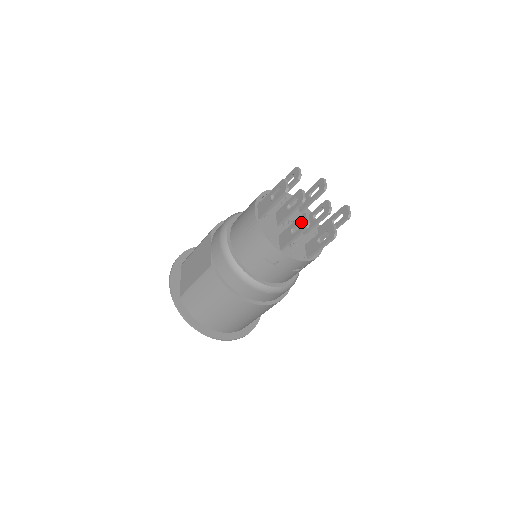
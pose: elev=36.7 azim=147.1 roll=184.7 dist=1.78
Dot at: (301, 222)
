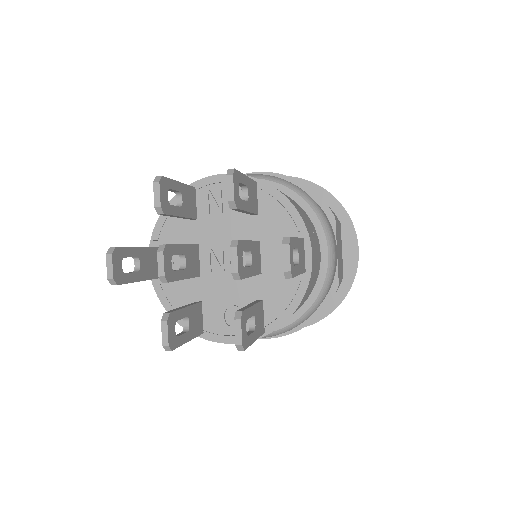
Dot at: occluded
